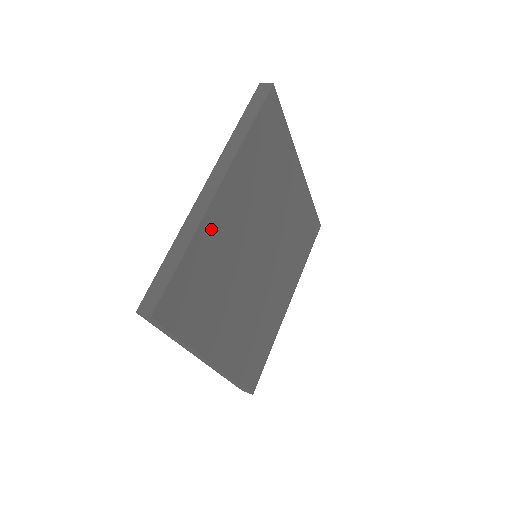
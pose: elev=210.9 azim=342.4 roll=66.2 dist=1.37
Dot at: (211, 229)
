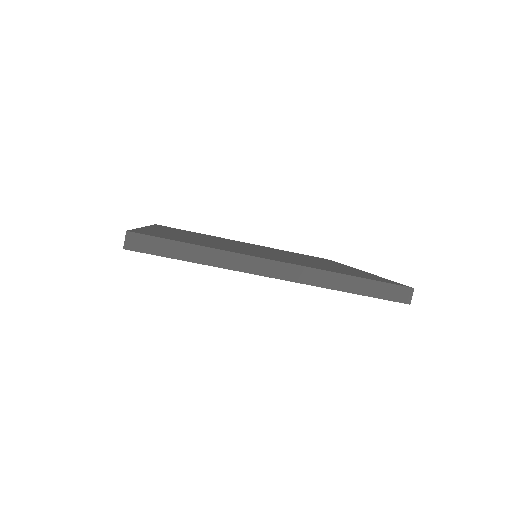
Dot at: occluded
